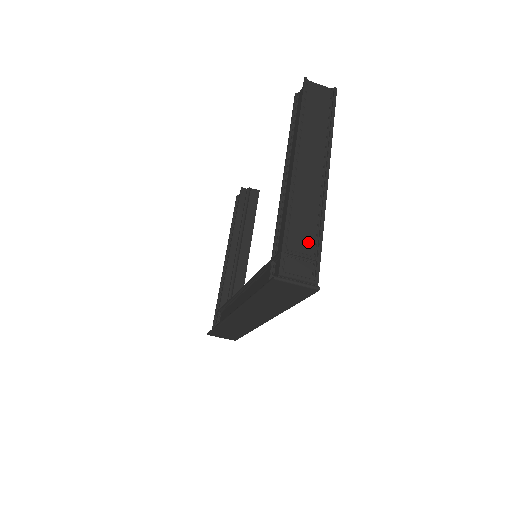
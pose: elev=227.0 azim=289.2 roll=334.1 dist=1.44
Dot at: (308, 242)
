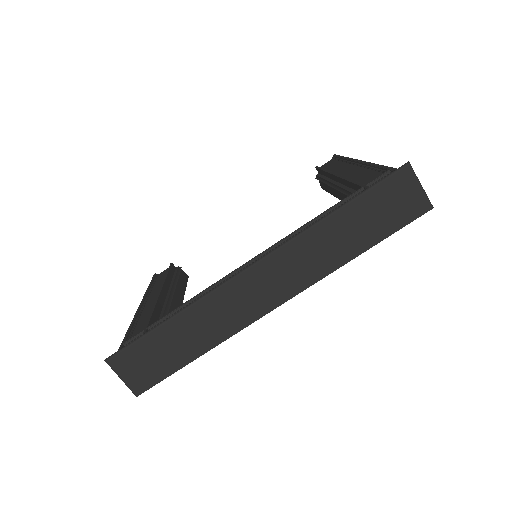
Dot at: occluded
